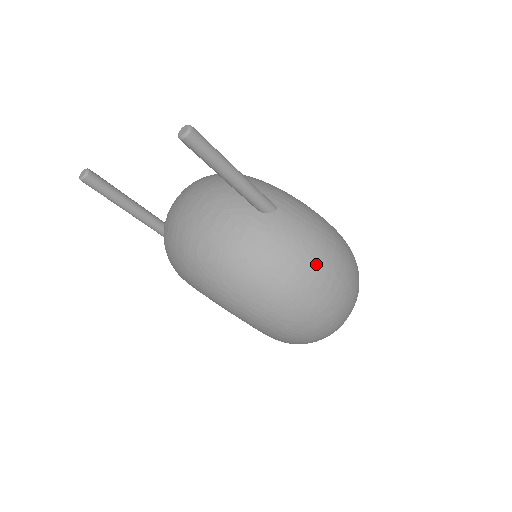
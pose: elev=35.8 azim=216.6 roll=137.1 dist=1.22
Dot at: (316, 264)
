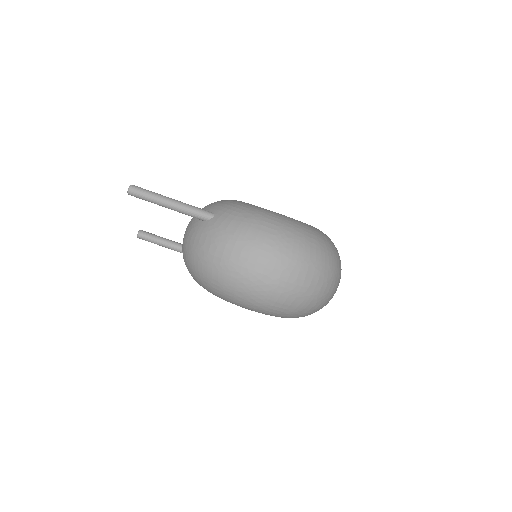
Dot at: (239, 245)
